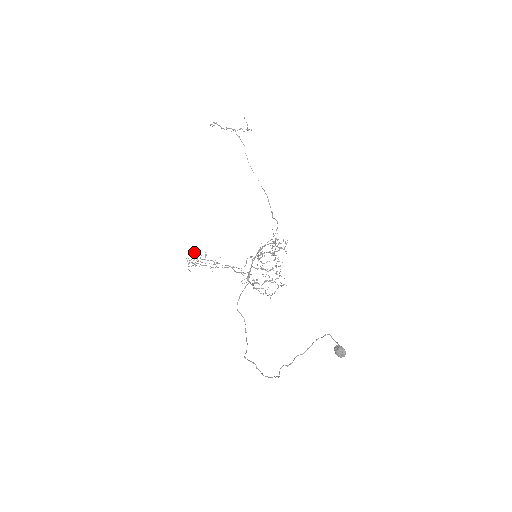
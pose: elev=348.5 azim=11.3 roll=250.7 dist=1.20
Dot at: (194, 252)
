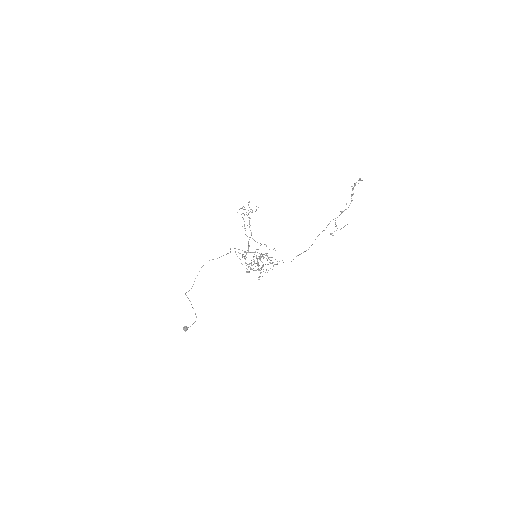
Dot at: occluded
